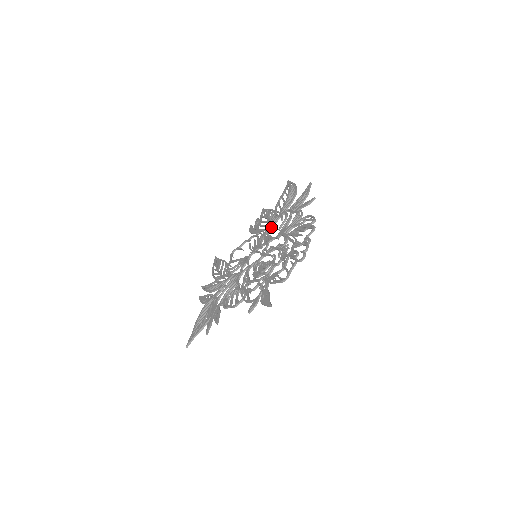
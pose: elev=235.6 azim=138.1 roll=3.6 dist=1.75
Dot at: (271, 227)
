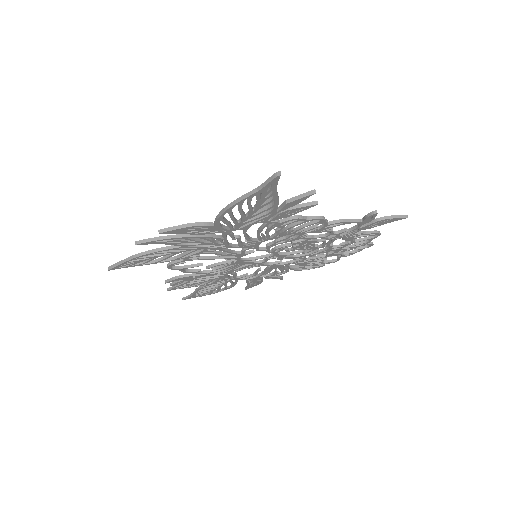
Dot at: (234, 272)
